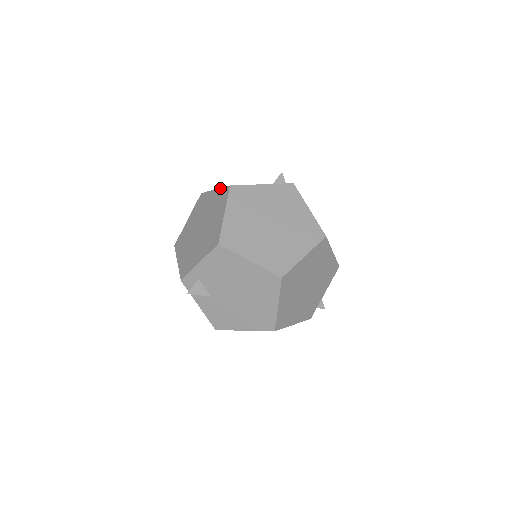
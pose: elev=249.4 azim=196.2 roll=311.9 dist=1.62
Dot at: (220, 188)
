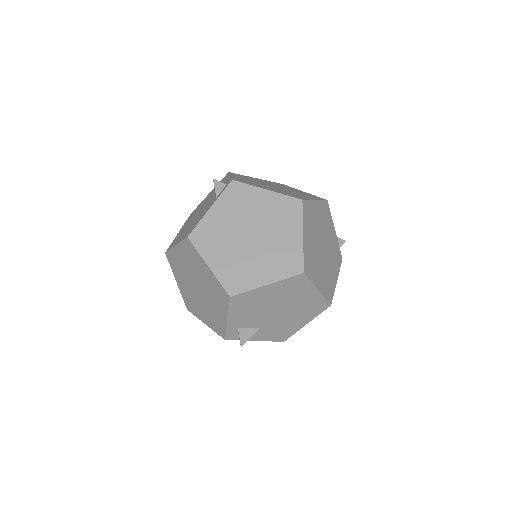
Dot at: (179, 243)
